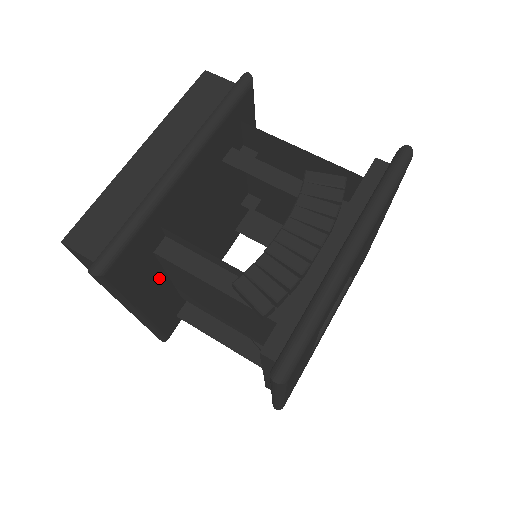
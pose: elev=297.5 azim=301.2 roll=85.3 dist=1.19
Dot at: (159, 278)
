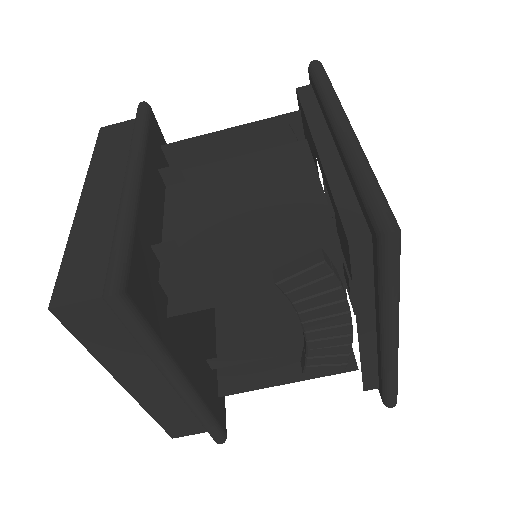
Dot at: (213, 335)
